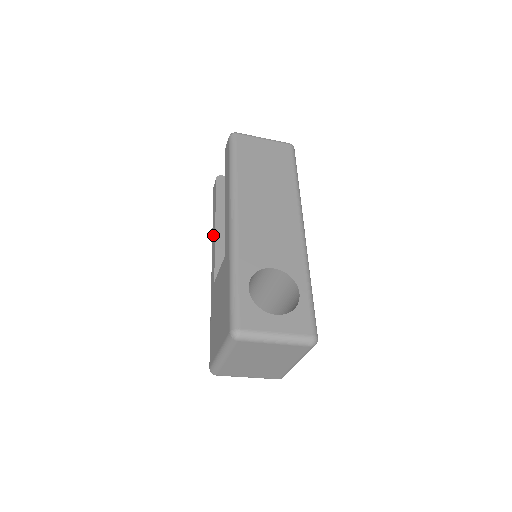
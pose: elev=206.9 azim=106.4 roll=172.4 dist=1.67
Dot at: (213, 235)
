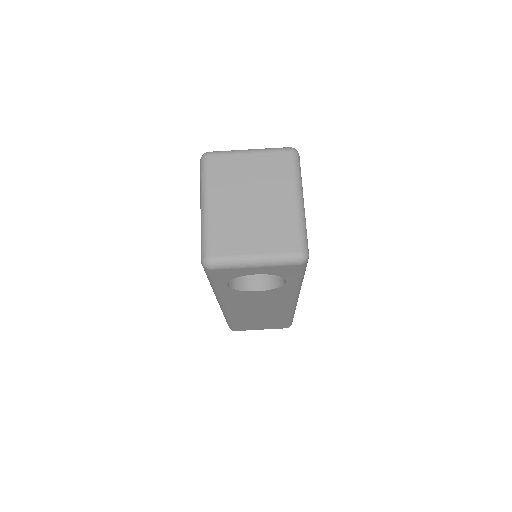
Dot at: occluded
